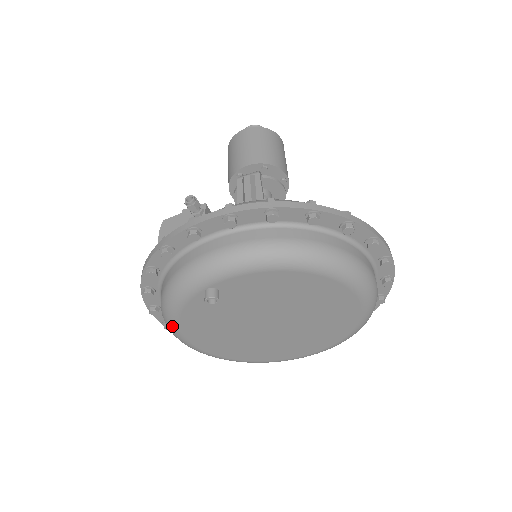
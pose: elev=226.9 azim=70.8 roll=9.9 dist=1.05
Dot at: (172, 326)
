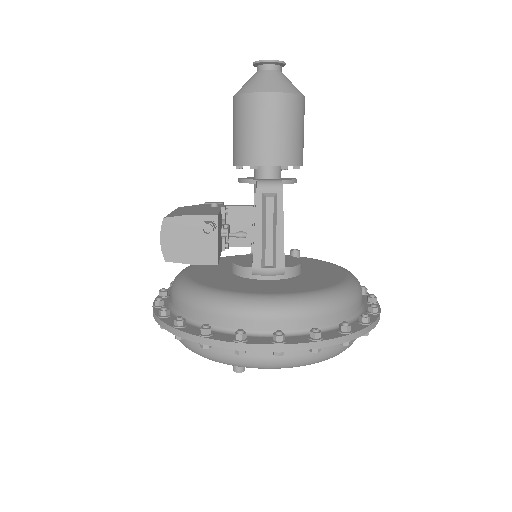
Dot at: occluded
